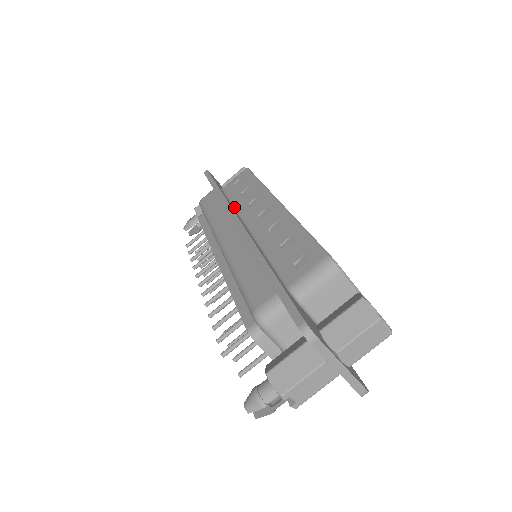
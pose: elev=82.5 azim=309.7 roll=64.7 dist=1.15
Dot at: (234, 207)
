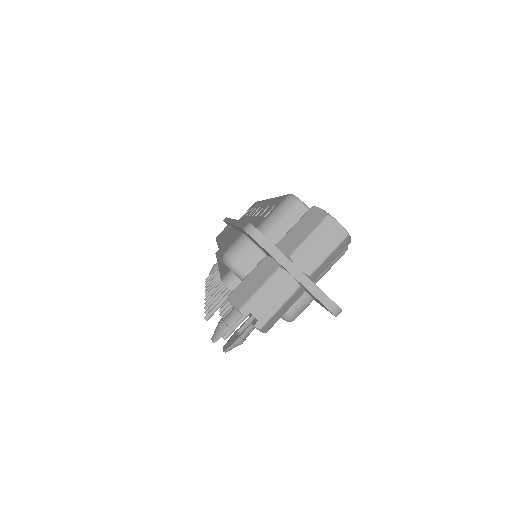
Dot at: occluded
